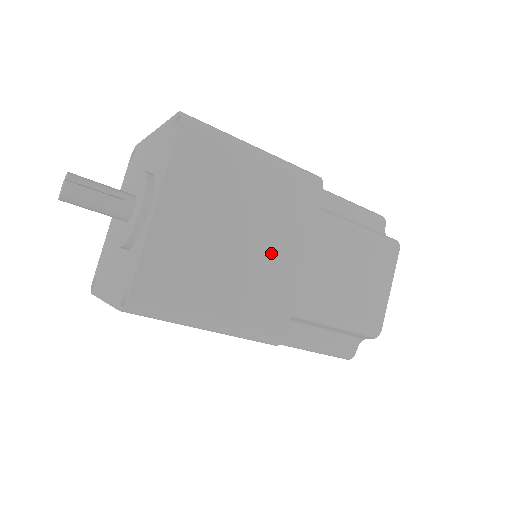
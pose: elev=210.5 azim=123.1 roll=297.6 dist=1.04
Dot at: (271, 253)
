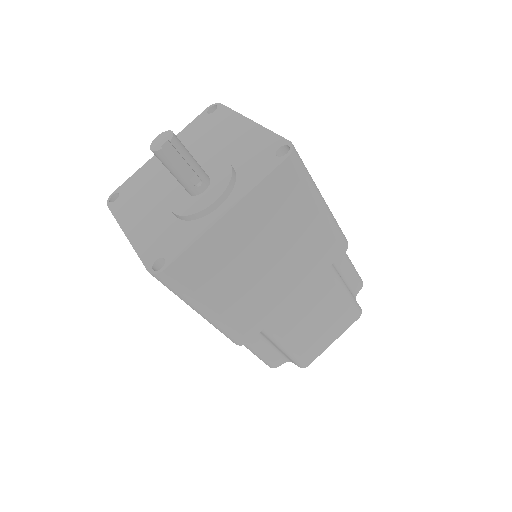
Dot at: (279, 282)
